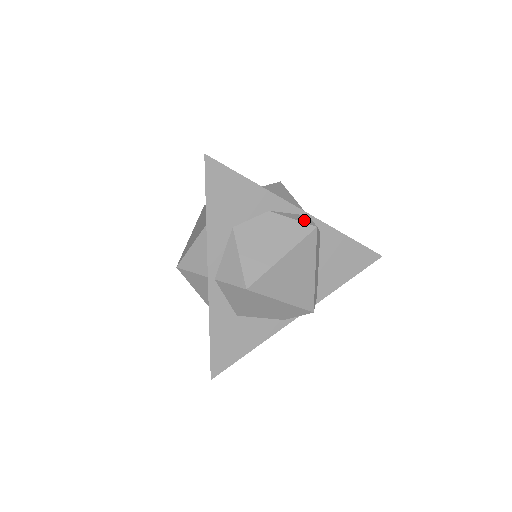
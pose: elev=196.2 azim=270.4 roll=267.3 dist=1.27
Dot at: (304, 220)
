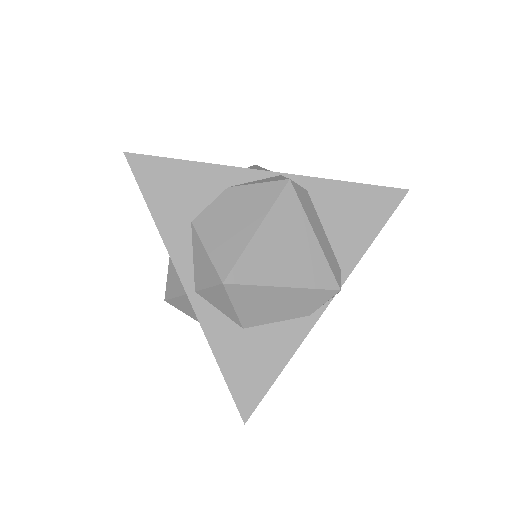
Dot at: (273, 179)
